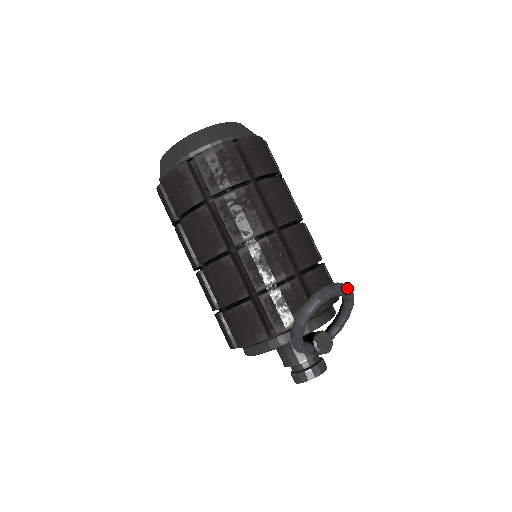
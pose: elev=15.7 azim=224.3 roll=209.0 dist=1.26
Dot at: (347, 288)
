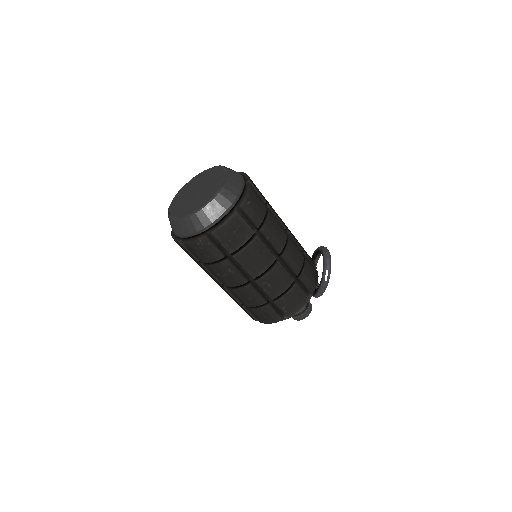
Dot at: occluded
